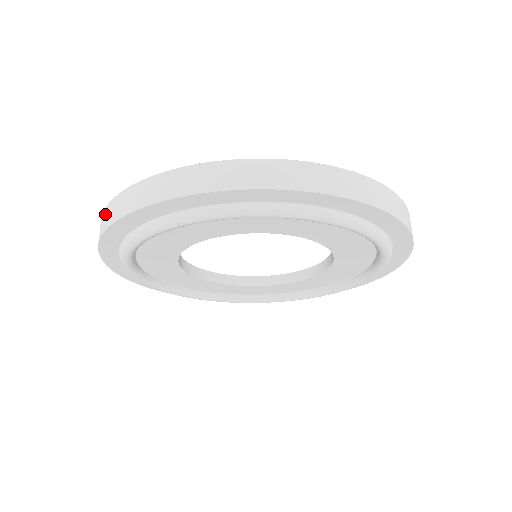
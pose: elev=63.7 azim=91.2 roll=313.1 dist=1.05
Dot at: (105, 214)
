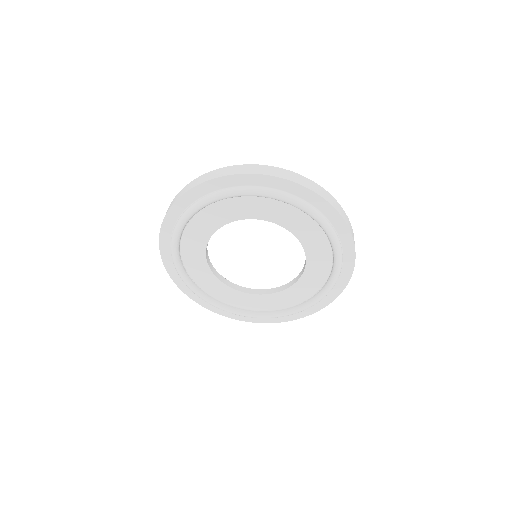
Dot at: (178, 194)
